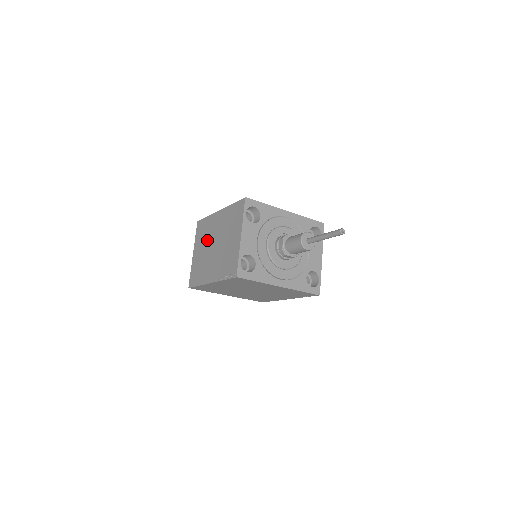
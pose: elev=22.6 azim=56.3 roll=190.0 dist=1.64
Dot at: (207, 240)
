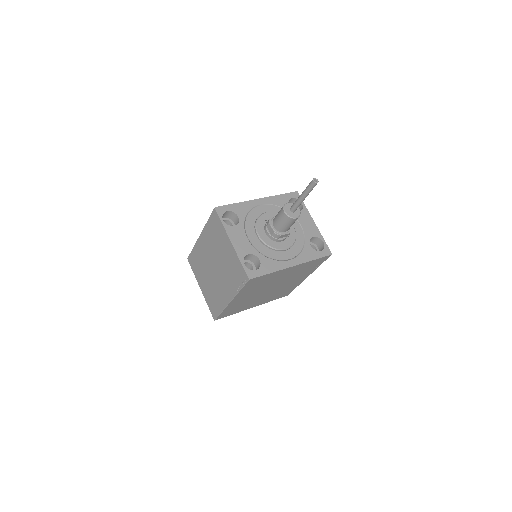
Dot at: (205, 268)
